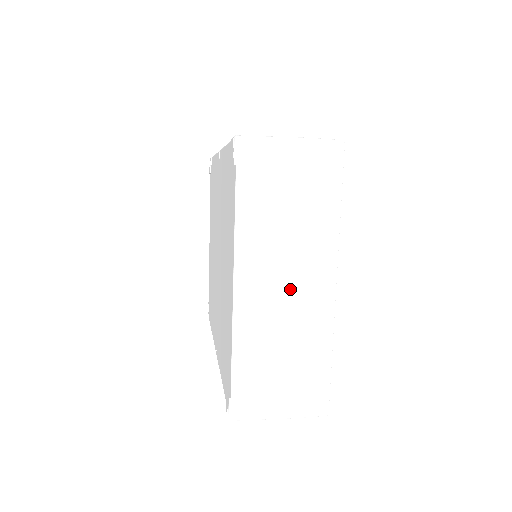
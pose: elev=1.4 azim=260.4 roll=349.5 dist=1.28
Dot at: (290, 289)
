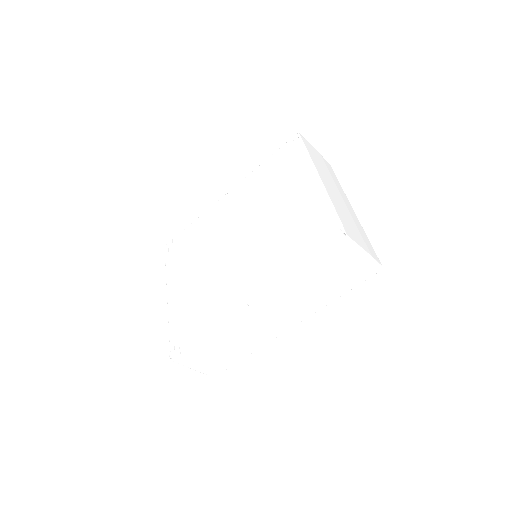
Dot at: (340, 196)
